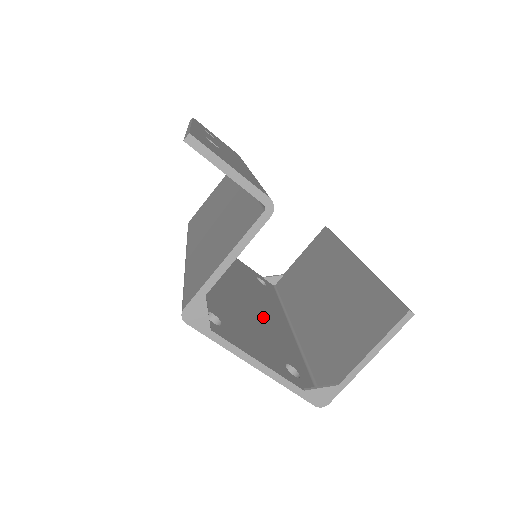
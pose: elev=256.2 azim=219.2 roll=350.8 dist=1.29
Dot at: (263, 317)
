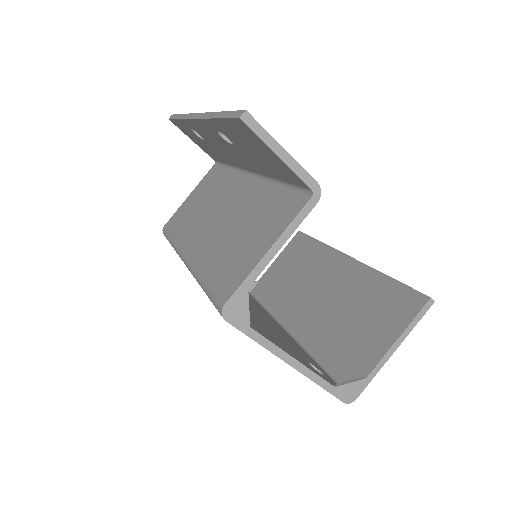
Dot at: (266, 319)
